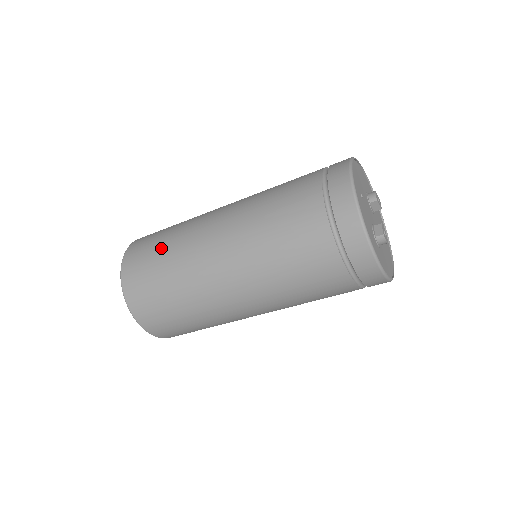
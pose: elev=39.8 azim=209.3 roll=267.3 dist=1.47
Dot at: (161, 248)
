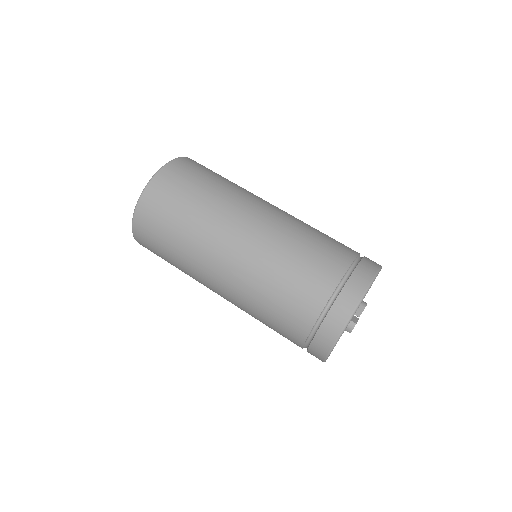
Dot at: (217, 179)
